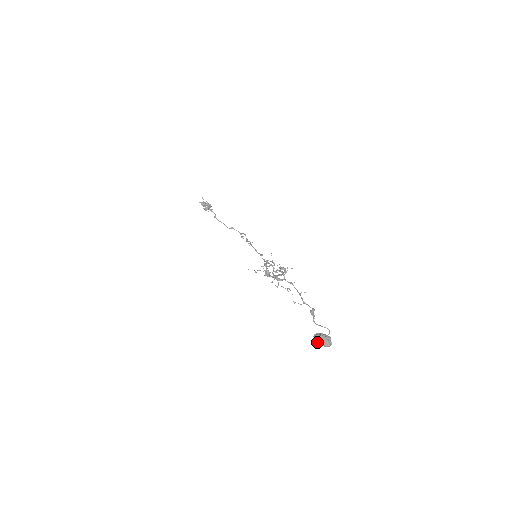
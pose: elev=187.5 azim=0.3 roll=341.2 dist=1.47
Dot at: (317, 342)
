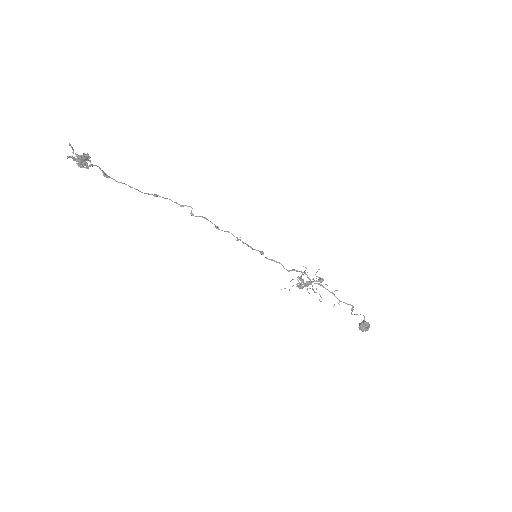
Dot at: occluded
